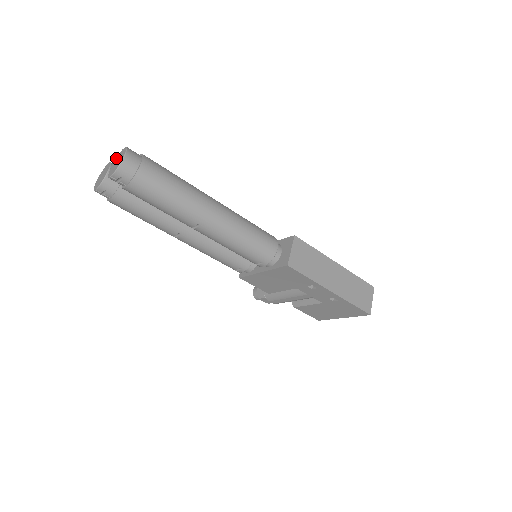
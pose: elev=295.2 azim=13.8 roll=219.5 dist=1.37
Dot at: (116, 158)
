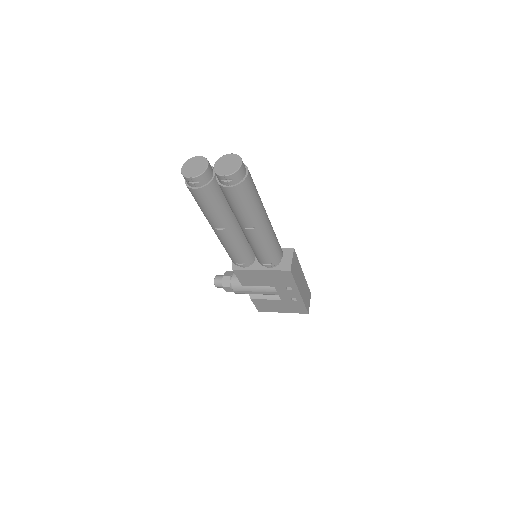
Dot at: (221, 159)
